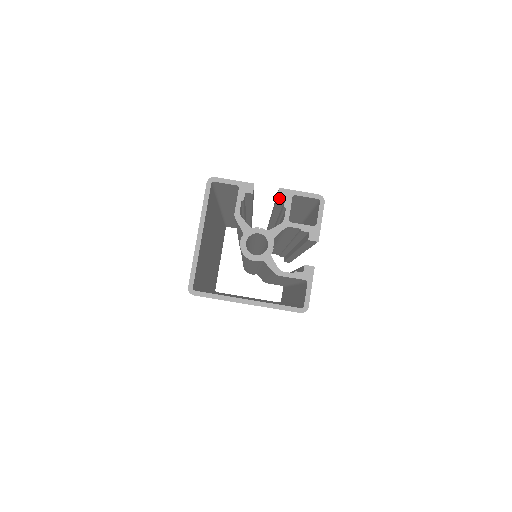
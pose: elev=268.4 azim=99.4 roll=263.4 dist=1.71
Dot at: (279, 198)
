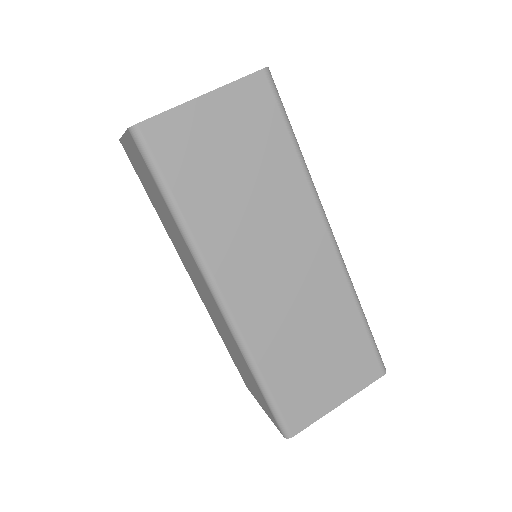
Dot at: occluded
